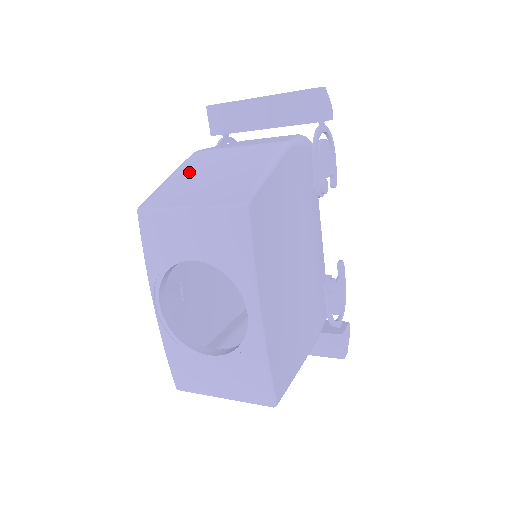
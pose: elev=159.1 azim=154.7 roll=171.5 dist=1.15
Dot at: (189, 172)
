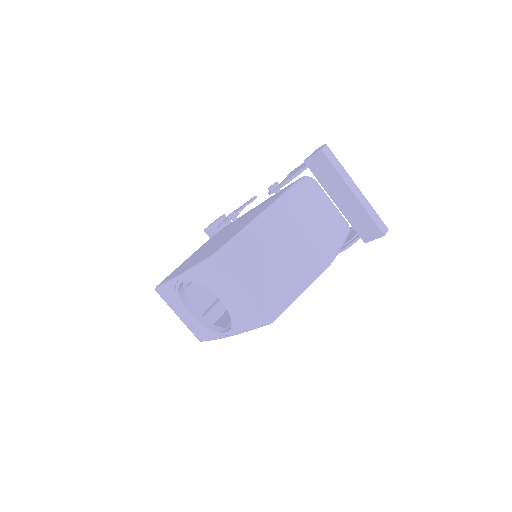
Dot at: (263, 238)
